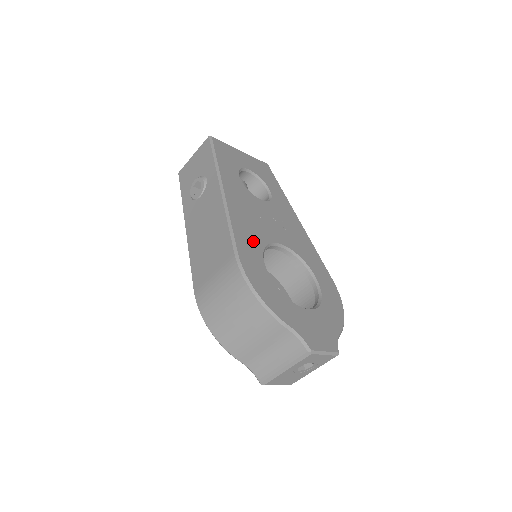
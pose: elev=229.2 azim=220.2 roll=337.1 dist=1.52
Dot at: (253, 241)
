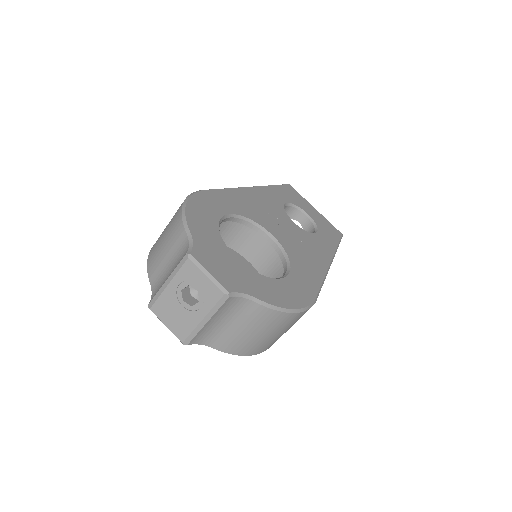
Dot at: (237, 206)
